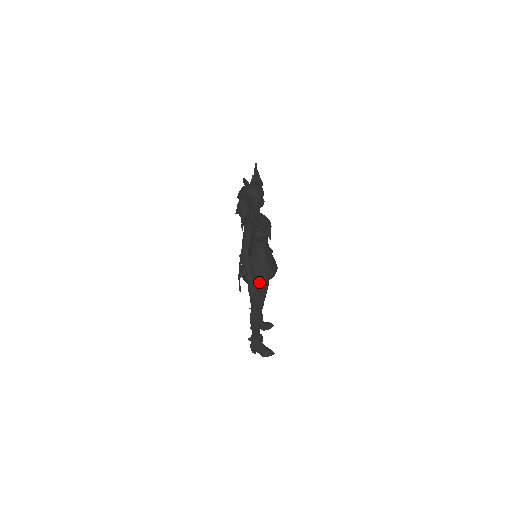
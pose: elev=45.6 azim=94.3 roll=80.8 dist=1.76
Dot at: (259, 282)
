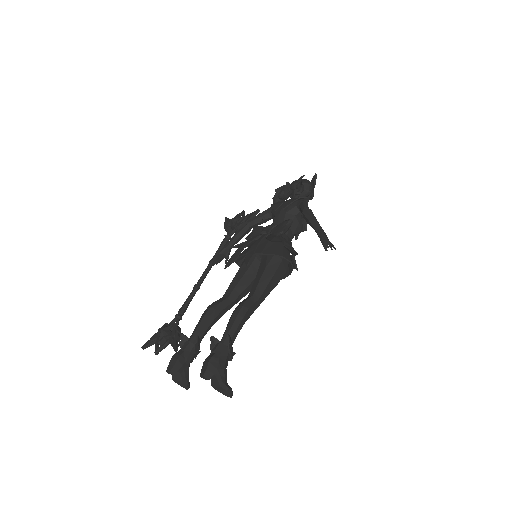
Dot at: (290, 259)
